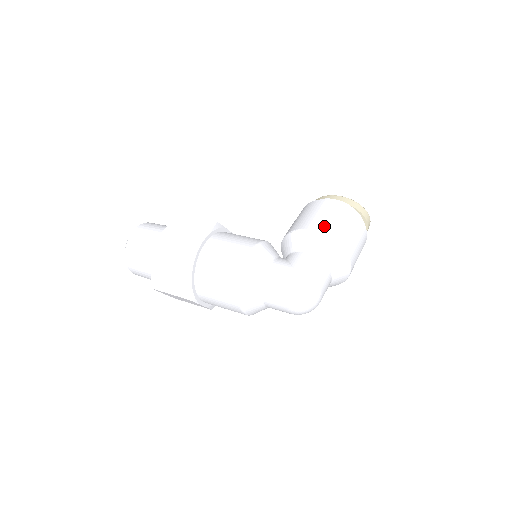
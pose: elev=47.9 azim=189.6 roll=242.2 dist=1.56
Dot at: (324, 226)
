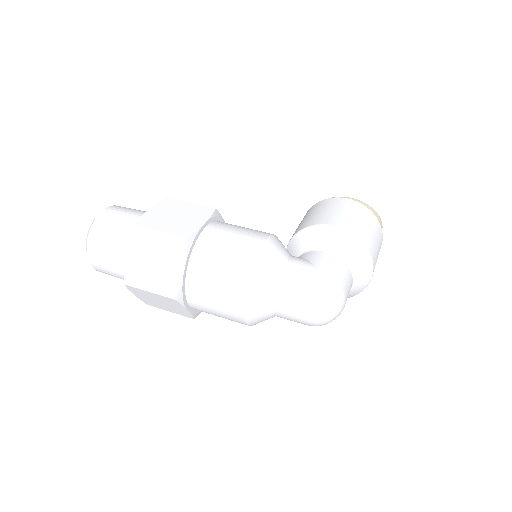
Dot at: (347, 223)
